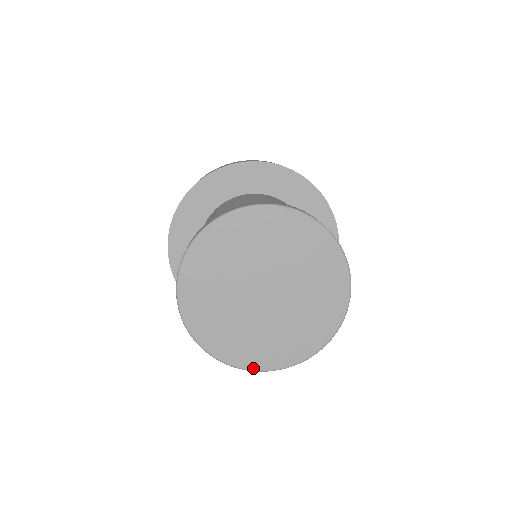
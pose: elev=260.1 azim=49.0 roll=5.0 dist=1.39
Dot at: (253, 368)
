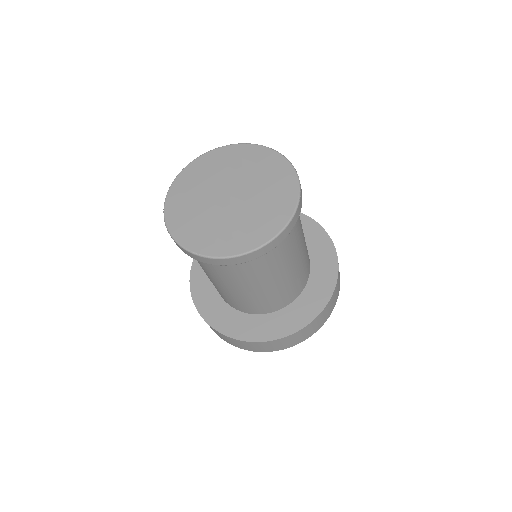
Dot at: (207, 254)
